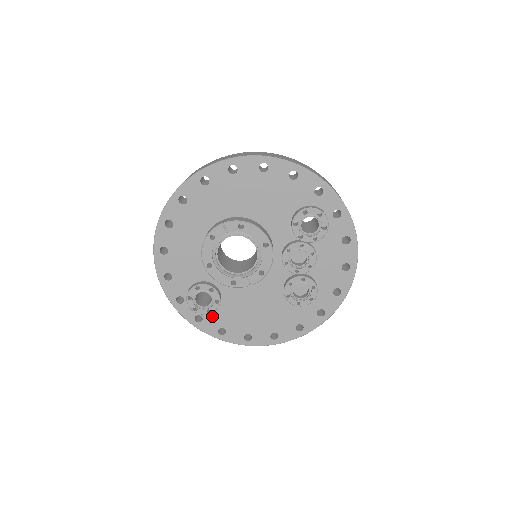
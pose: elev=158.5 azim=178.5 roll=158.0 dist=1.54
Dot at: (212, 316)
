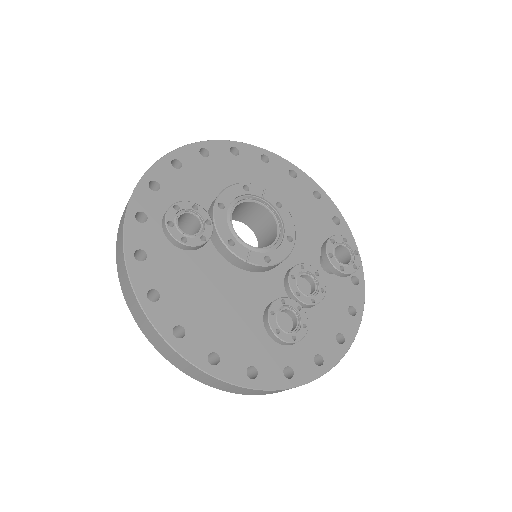
Dot at: (160, 267)
